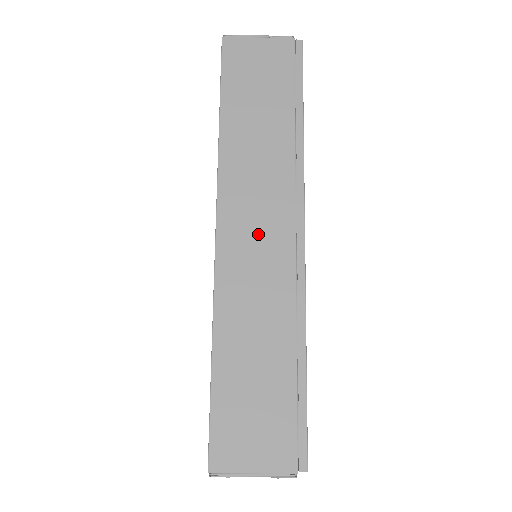
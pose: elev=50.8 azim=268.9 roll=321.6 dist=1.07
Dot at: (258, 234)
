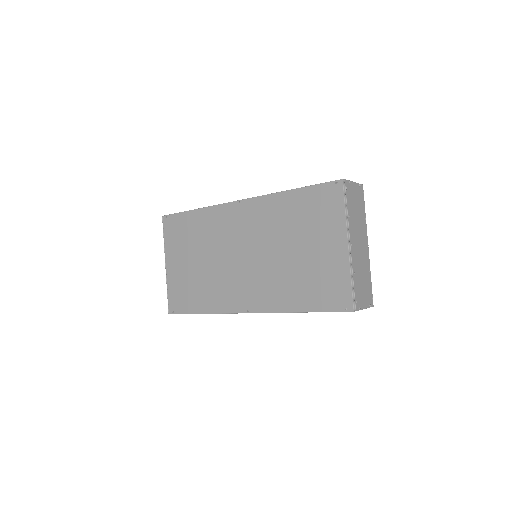
Dot at: occluded
